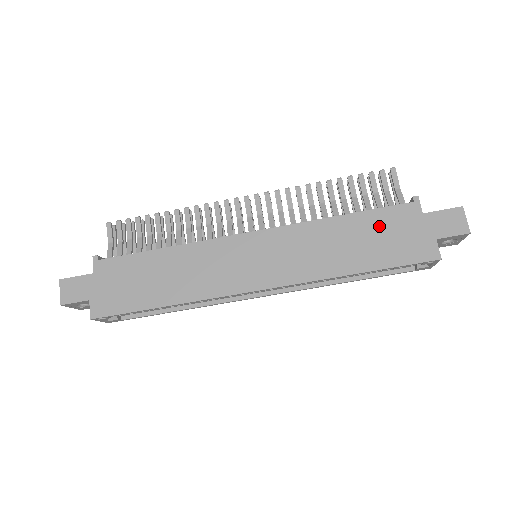
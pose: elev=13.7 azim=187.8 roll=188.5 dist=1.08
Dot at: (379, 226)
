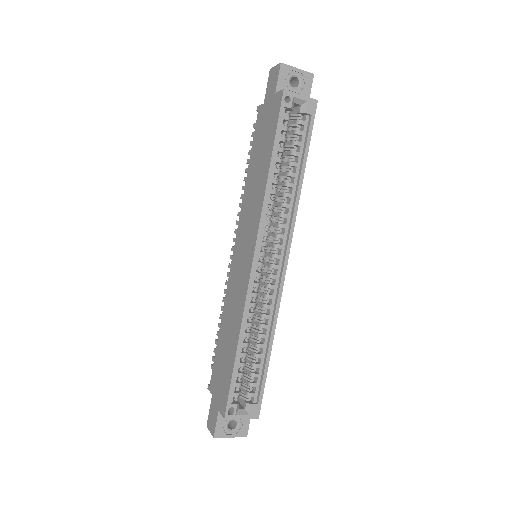
Dot at: (258, 142)
